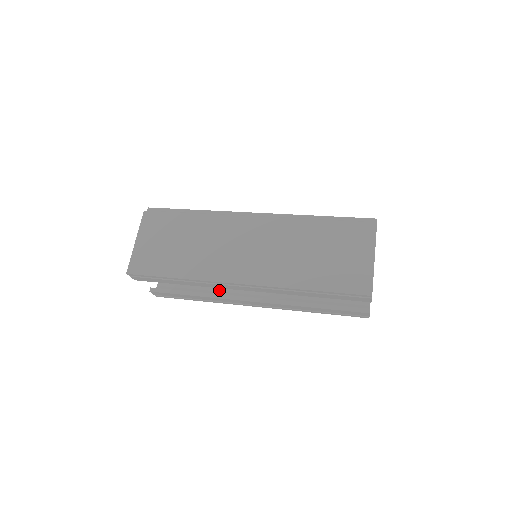
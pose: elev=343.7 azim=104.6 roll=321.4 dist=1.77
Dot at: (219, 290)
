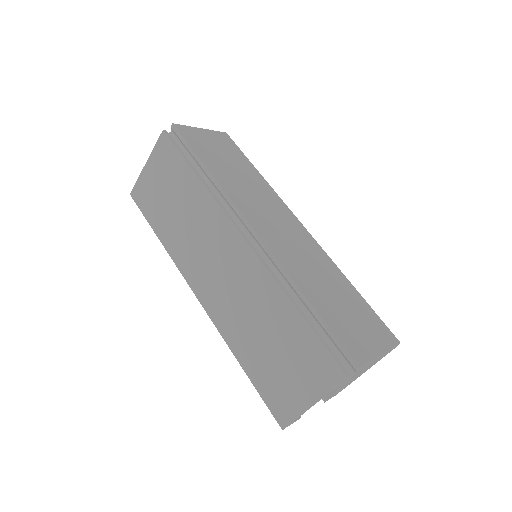
Dot at: occluded
